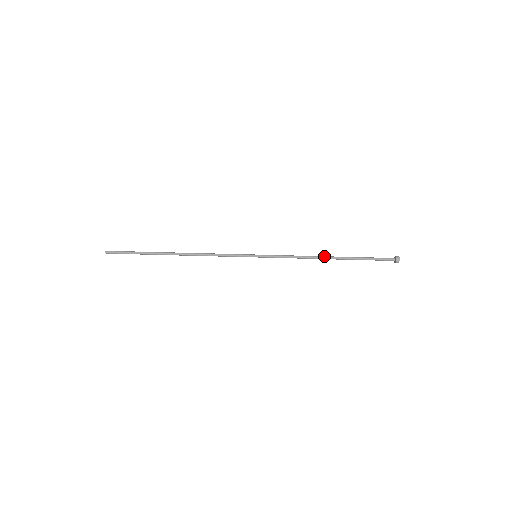
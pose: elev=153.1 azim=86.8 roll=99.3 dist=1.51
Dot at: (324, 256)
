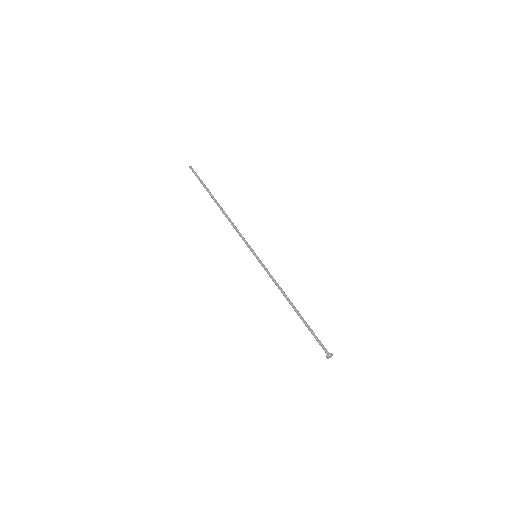
Dot at: (289, 302)
